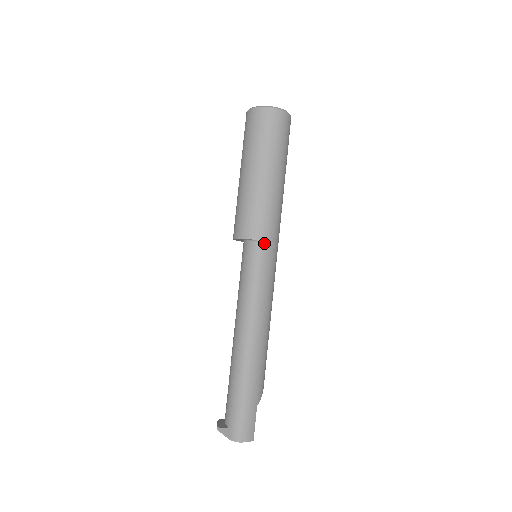
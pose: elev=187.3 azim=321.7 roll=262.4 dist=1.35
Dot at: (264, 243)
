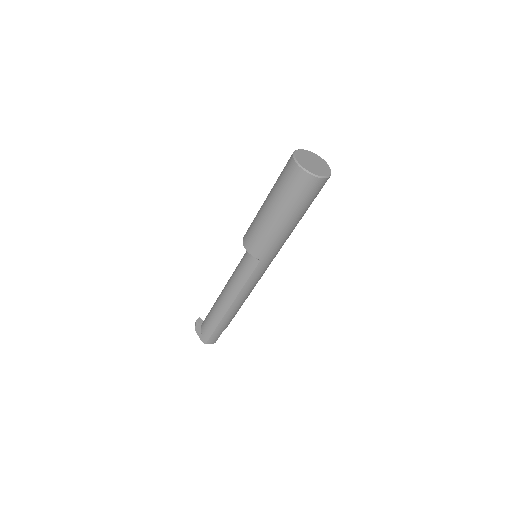
Dot at: (264, 262)
